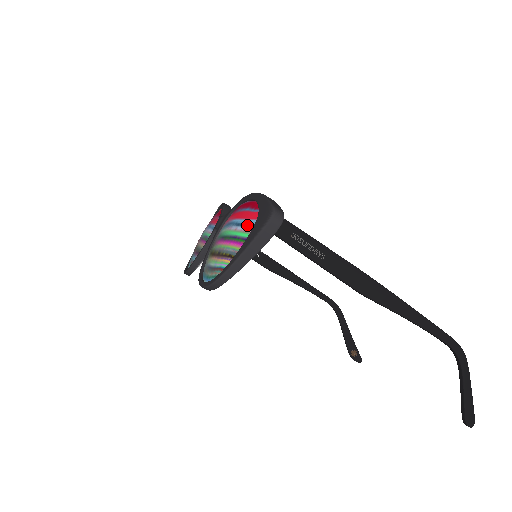
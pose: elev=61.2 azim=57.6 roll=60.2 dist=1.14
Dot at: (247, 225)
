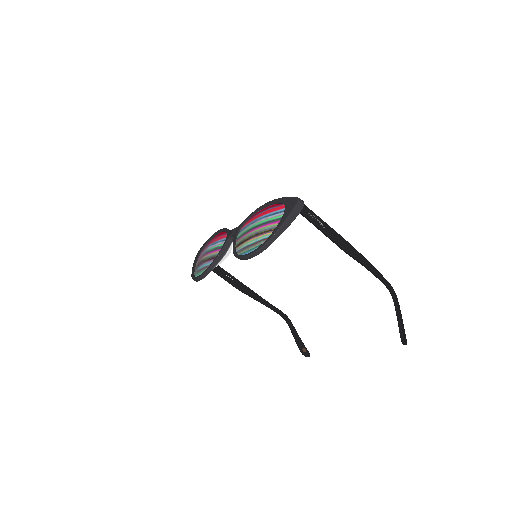
Dot at: (277, 213)
